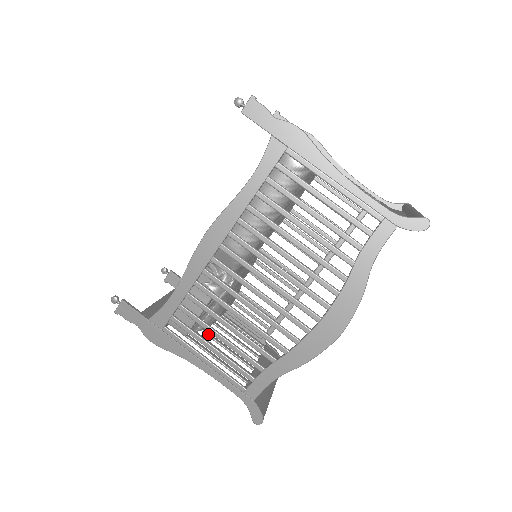
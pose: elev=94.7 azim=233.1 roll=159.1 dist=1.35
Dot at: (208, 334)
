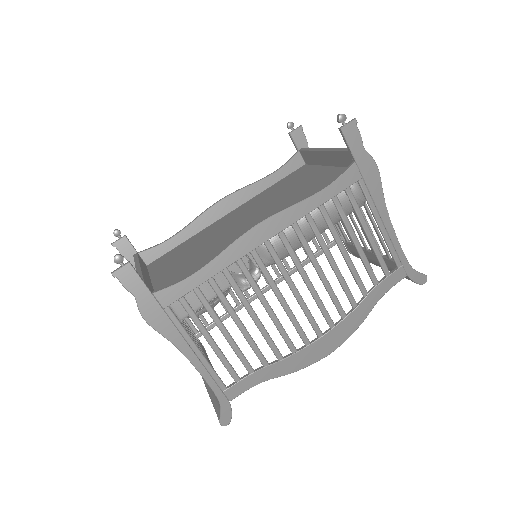
Dot at: occluded
